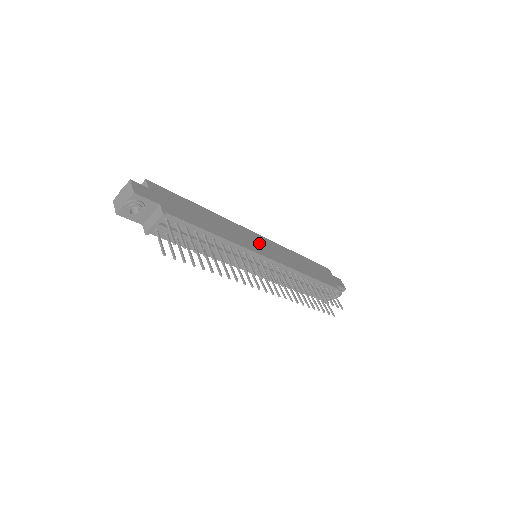
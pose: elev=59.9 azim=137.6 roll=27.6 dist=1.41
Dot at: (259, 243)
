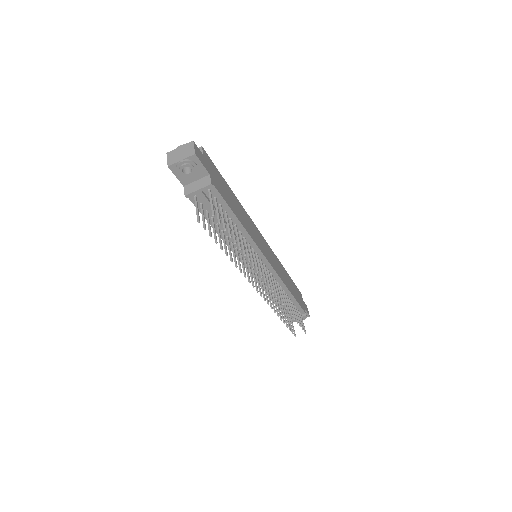
Dot at: (264, 245)
